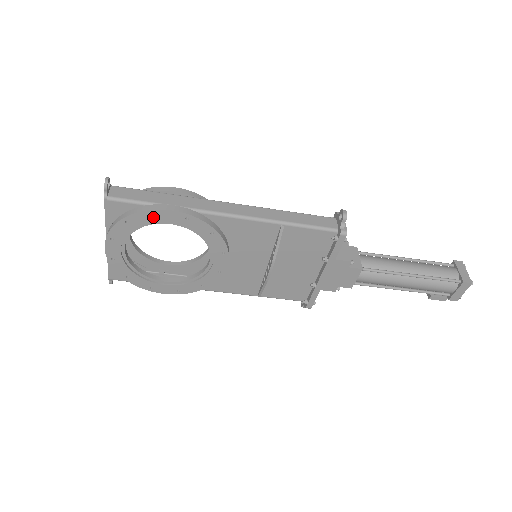
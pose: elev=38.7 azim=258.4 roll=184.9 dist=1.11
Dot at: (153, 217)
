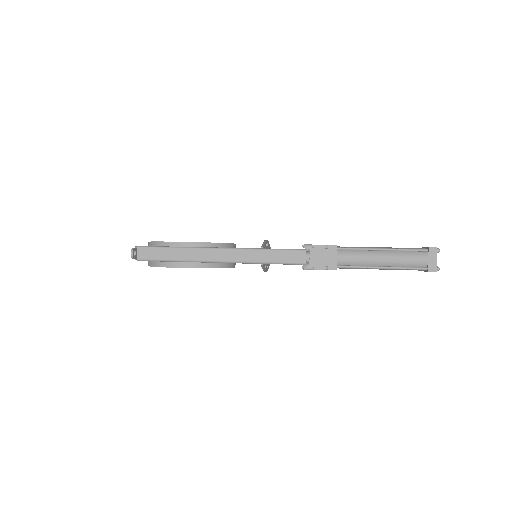
Dot at: occluded
